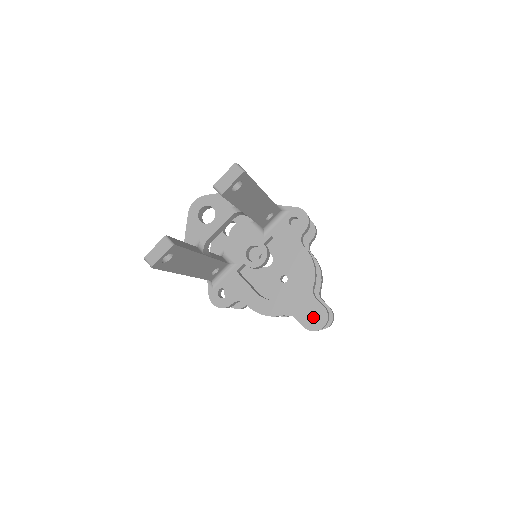
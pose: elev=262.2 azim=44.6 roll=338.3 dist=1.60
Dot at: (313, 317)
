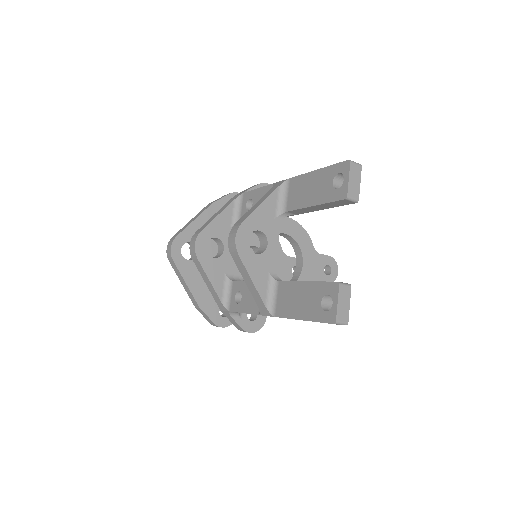
Dot at: (292, 276)
